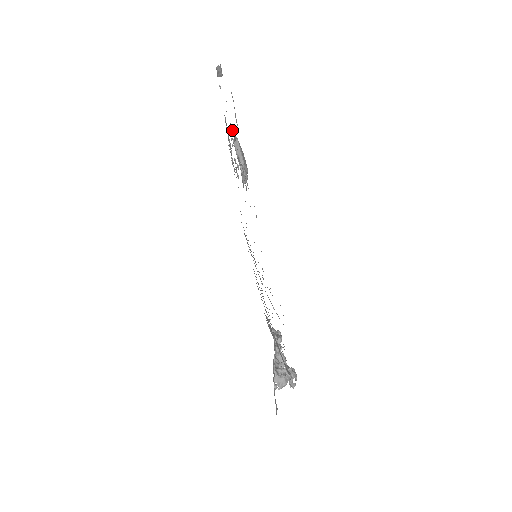
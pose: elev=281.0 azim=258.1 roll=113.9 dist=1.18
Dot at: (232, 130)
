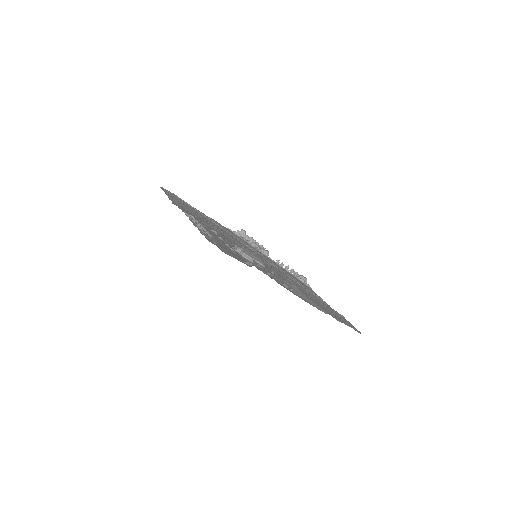
Dot at: occluded
